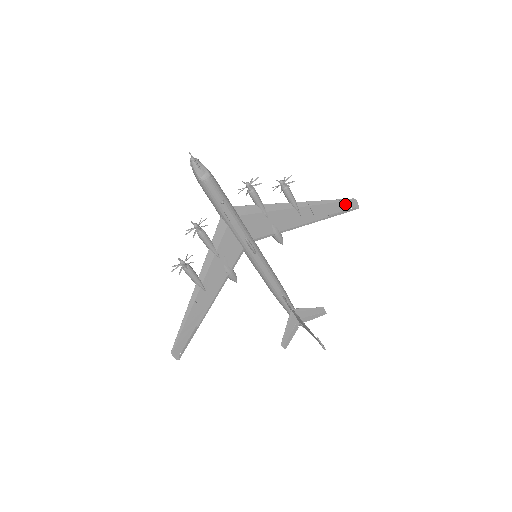
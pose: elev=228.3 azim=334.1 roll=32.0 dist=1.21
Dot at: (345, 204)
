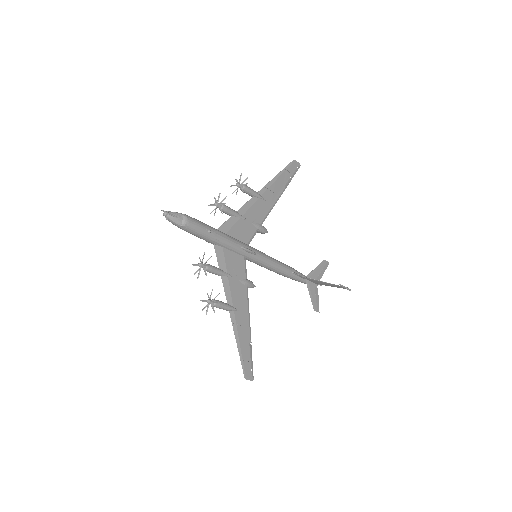
Dot at: (290, 169)
